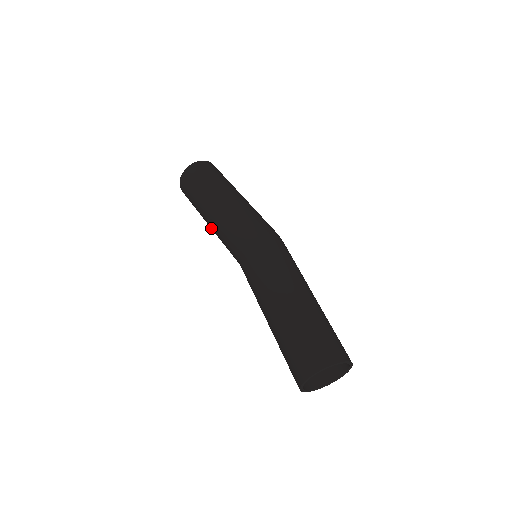
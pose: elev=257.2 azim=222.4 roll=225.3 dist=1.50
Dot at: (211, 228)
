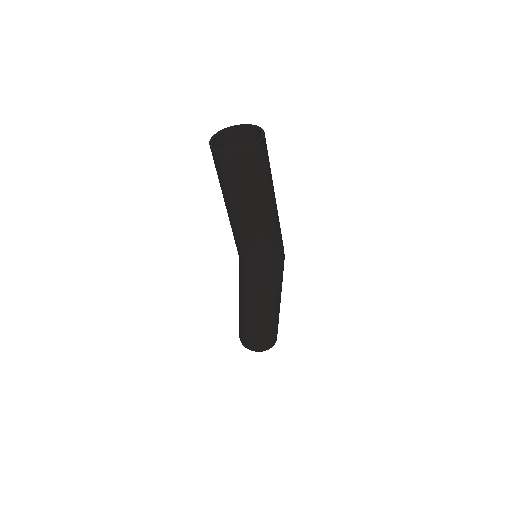
Dot at: (229, 217)
